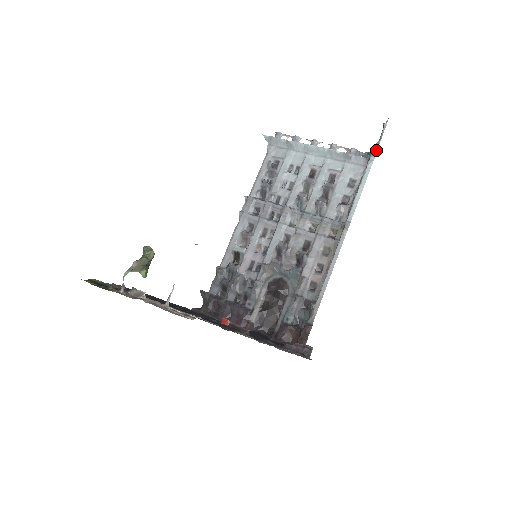
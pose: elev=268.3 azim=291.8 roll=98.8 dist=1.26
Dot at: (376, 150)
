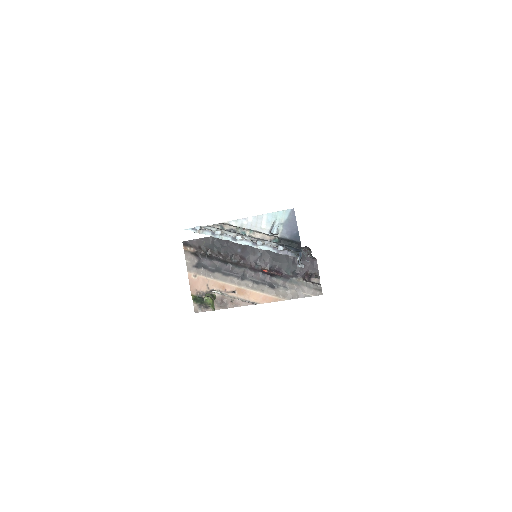
Dot at: (302, 267)
